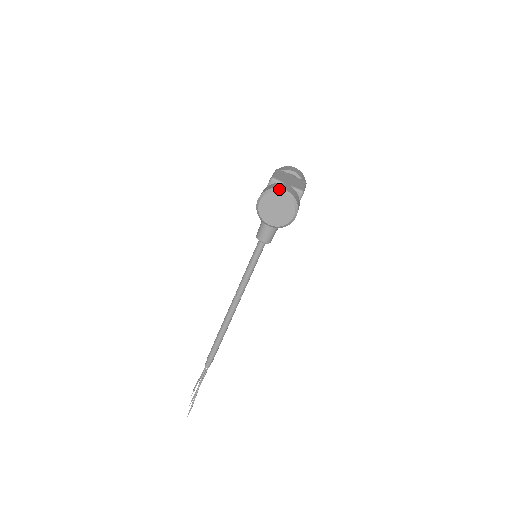
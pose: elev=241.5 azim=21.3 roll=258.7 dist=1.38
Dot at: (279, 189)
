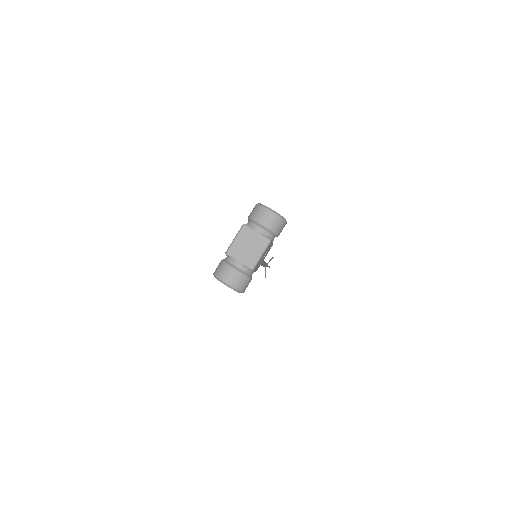
Dot at: (221, 281)
